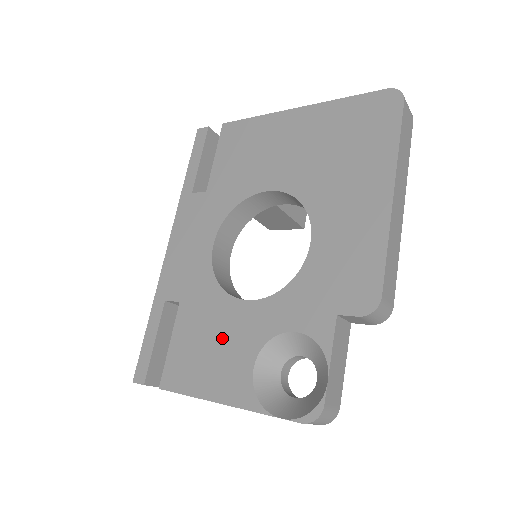
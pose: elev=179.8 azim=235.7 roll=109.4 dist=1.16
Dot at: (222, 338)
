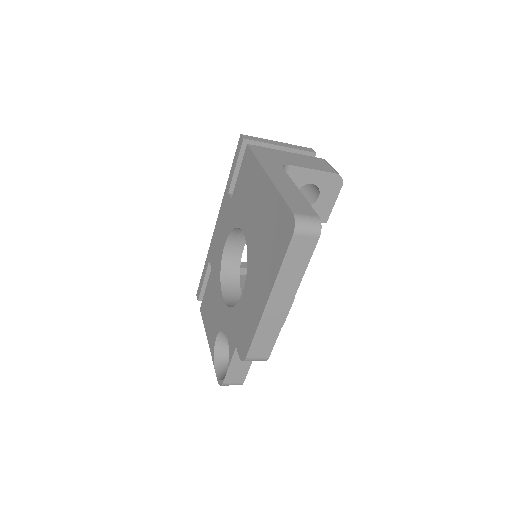
Dot at: (214, 309)
